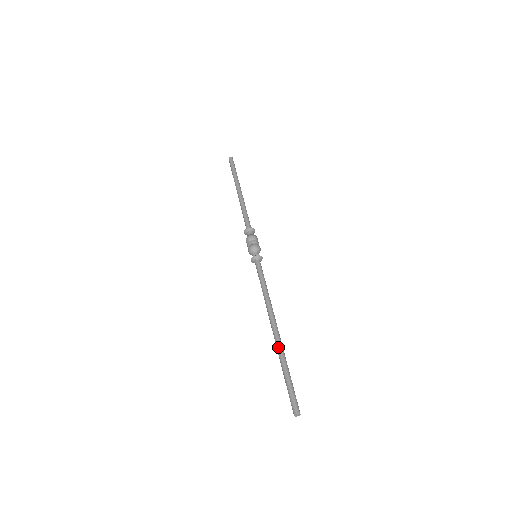
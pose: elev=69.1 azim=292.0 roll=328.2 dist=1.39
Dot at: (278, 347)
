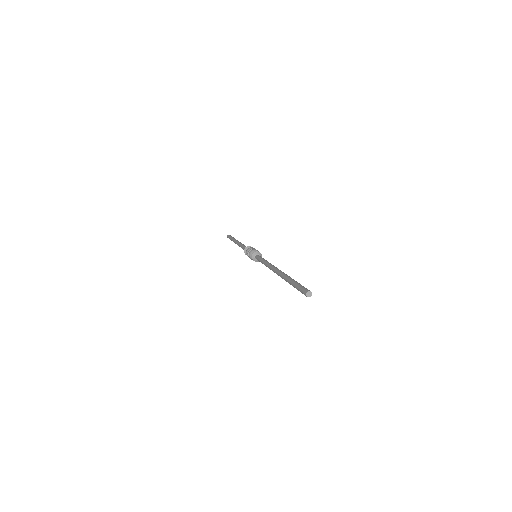
Dot at: (282, 277)
